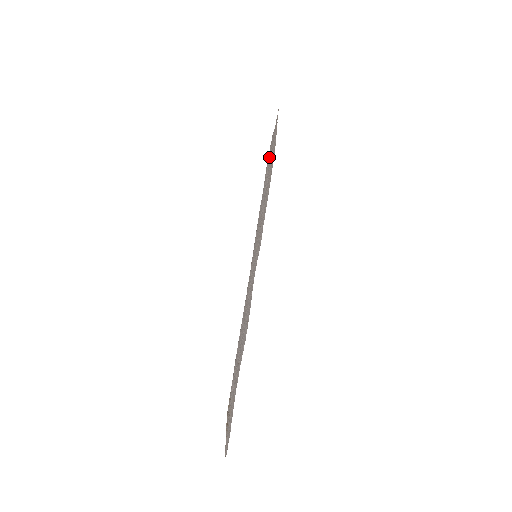
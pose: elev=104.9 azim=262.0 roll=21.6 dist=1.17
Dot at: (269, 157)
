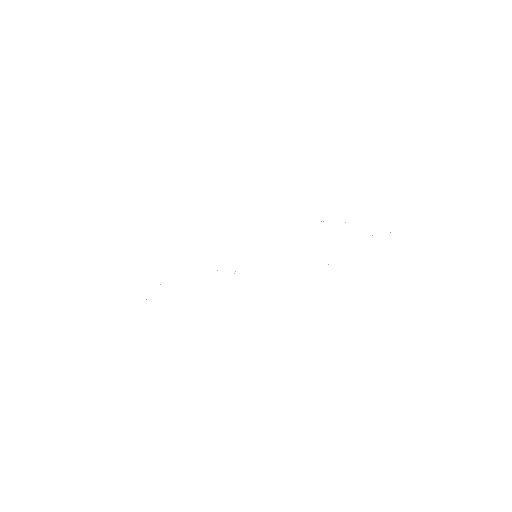
Dot at: occluded
